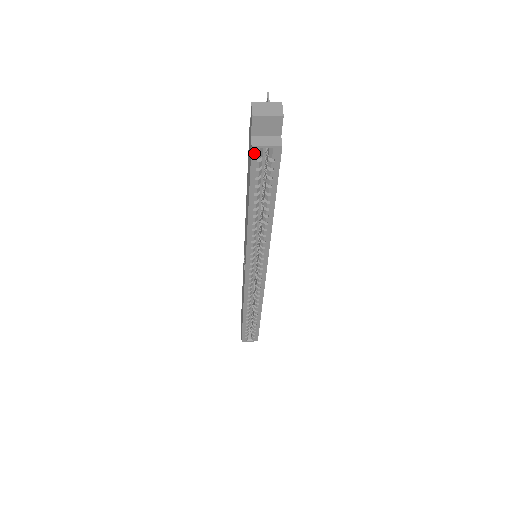
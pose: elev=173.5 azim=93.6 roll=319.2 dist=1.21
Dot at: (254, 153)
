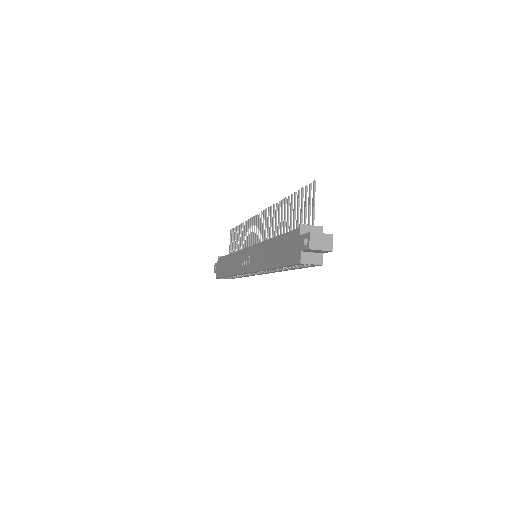
Dot at: (299, 264)
